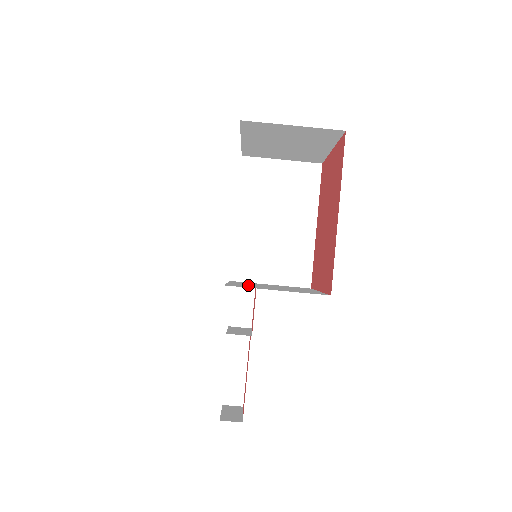
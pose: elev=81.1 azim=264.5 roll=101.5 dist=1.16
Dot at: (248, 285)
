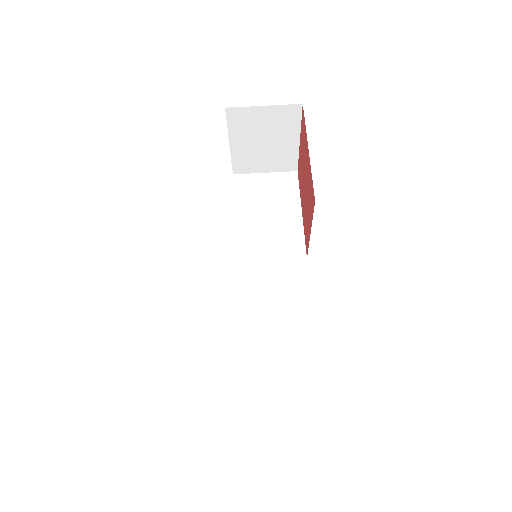
Dot at: occluded
